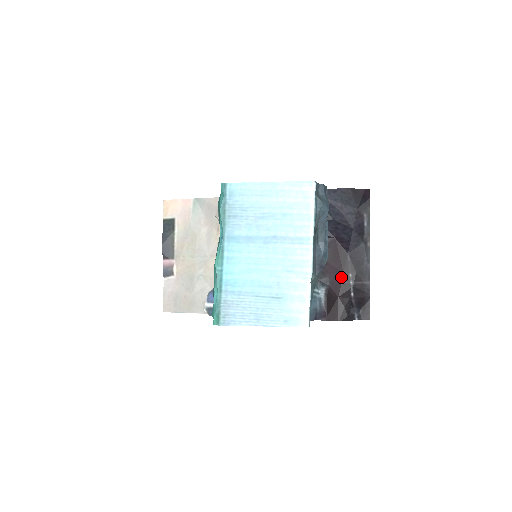
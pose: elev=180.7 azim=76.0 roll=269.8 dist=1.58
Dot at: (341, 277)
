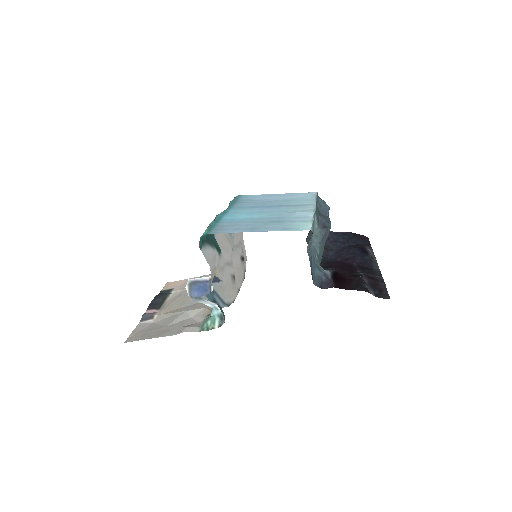
Dot at: (349, 271)
